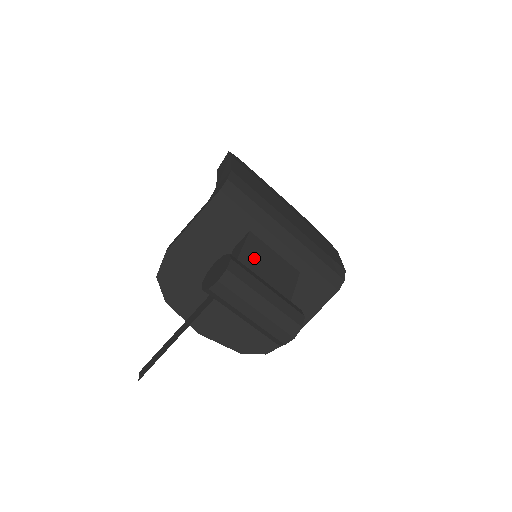
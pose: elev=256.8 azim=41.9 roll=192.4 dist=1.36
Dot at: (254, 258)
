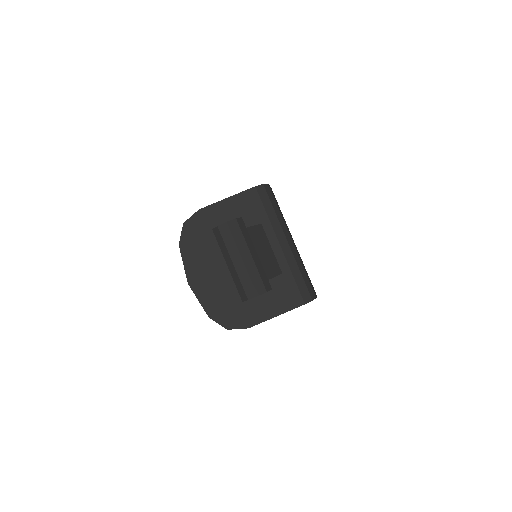
Dot at: (256, 238)
